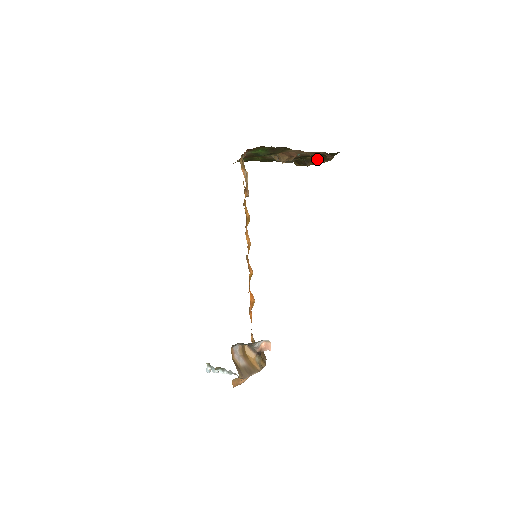
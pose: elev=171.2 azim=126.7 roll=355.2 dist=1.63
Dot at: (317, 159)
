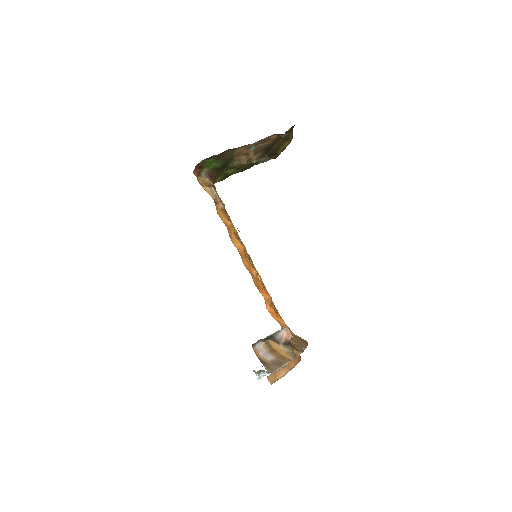
Dot at: (281, 144)
